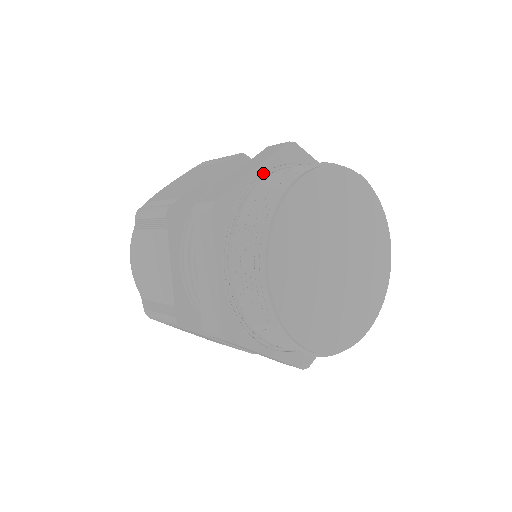
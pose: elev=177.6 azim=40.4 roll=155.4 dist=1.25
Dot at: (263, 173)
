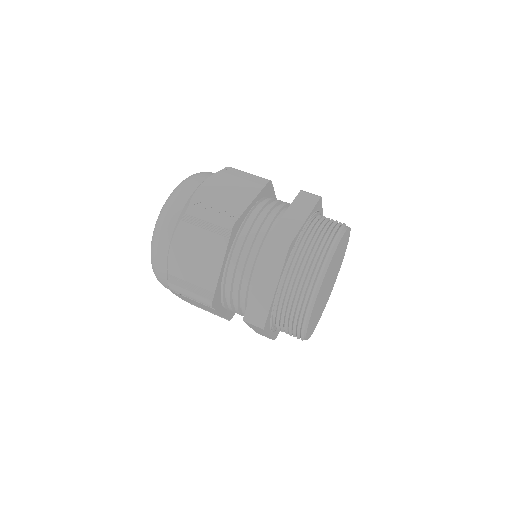
Dot at: (308, 220)
